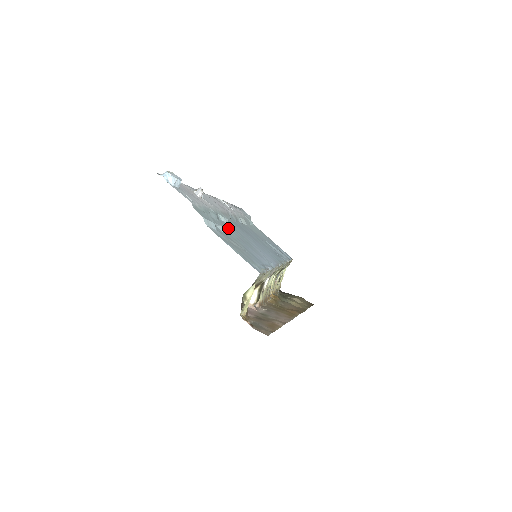
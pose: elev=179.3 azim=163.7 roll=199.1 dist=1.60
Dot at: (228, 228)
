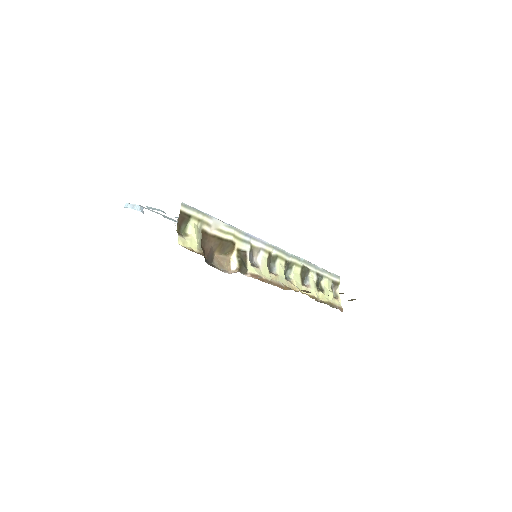
Dot at: occluded
